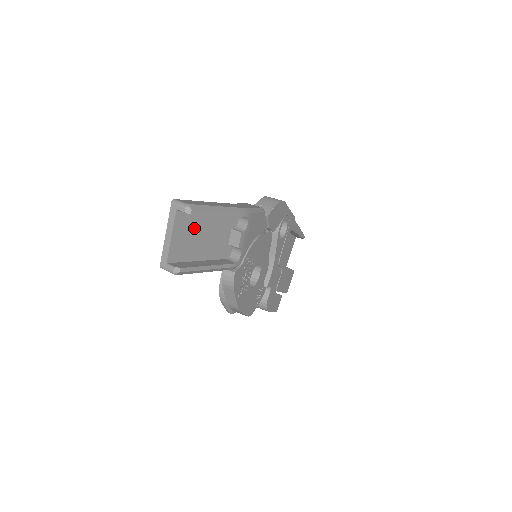
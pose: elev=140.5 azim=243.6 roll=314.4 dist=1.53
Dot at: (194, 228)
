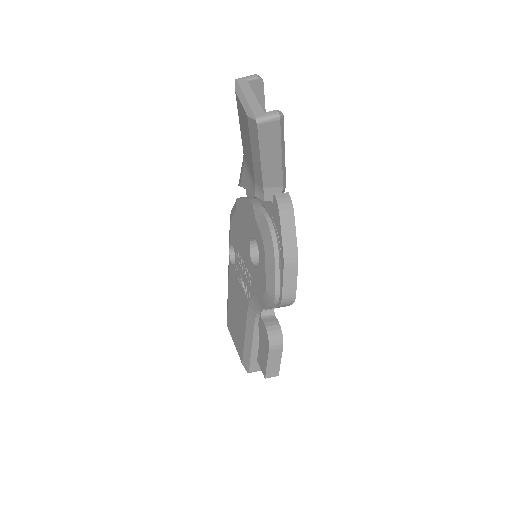
Dot at: occluded
